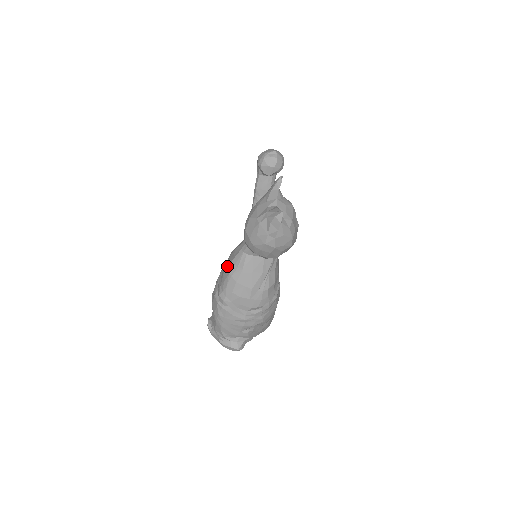
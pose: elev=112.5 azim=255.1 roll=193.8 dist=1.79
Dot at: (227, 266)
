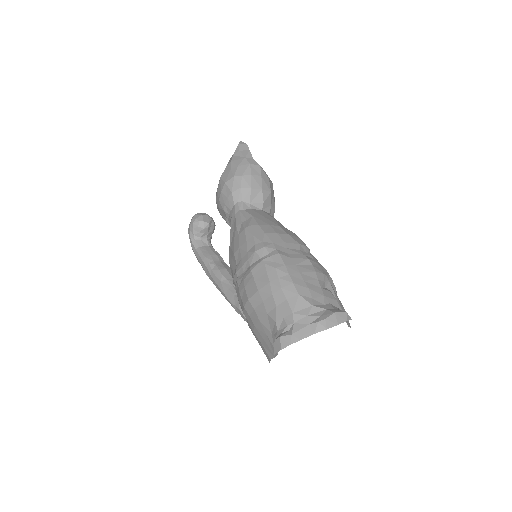
Dot at: (236, 240)
